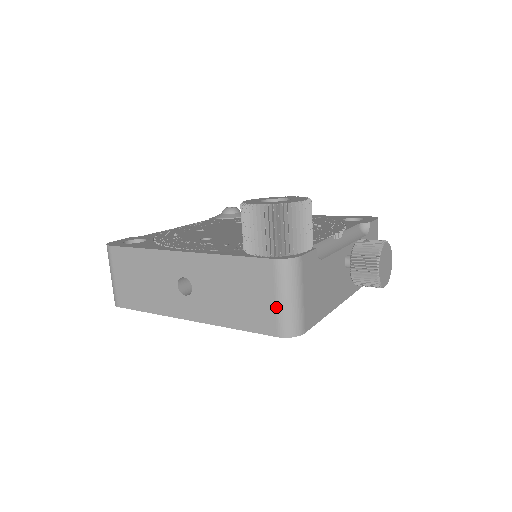
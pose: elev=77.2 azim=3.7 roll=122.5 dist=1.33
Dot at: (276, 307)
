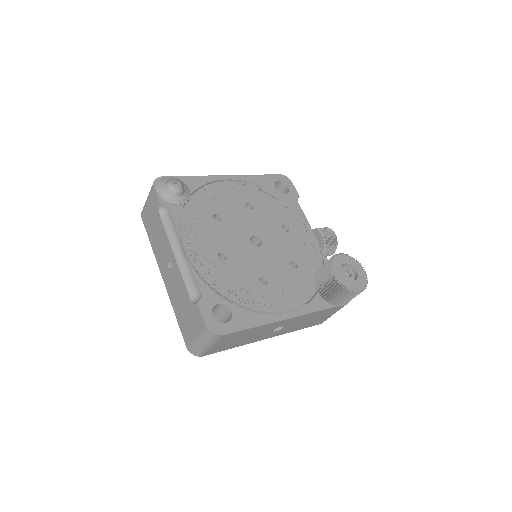
Dot at: occluded
